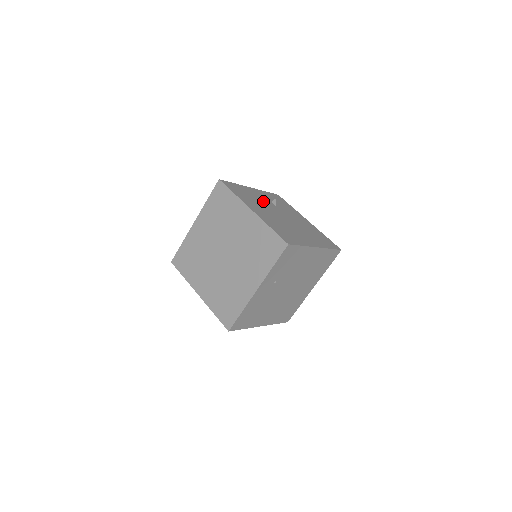
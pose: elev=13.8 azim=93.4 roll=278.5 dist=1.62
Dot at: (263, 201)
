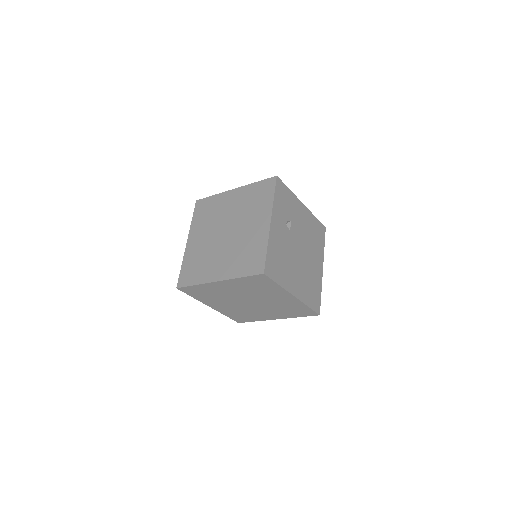
Dot at: (286, 243)
